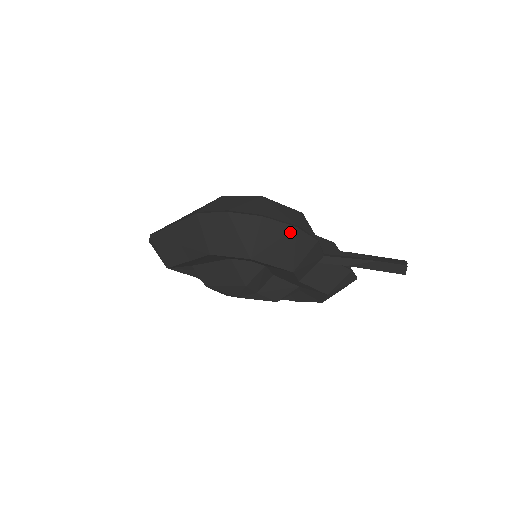
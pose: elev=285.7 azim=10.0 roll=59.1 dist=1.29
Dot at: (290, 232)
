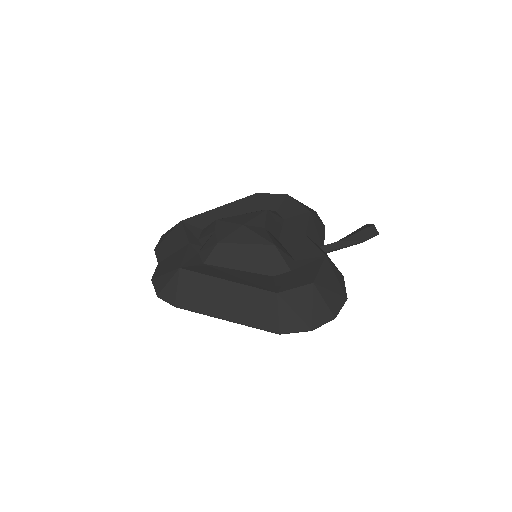
Dot at: occluded
